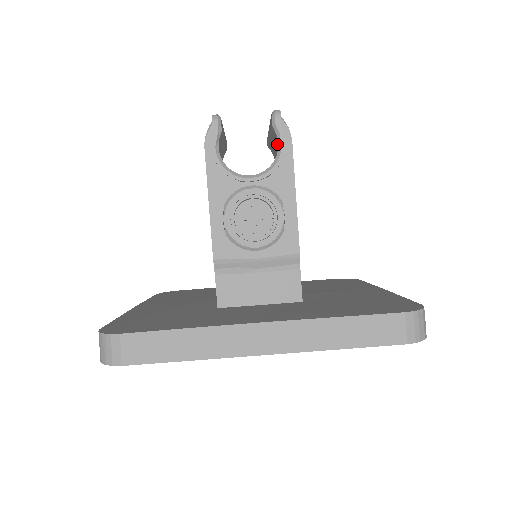
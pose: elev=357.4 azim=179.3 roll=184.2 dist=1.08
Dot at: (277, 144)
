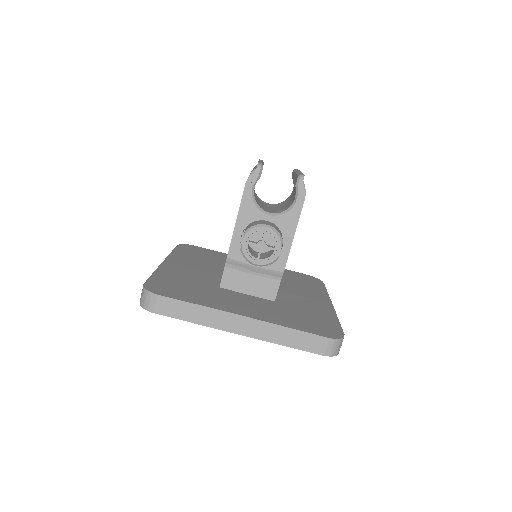
Dot at: occluded
